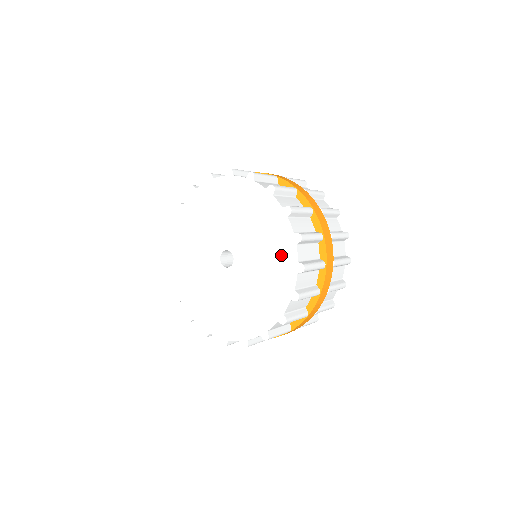
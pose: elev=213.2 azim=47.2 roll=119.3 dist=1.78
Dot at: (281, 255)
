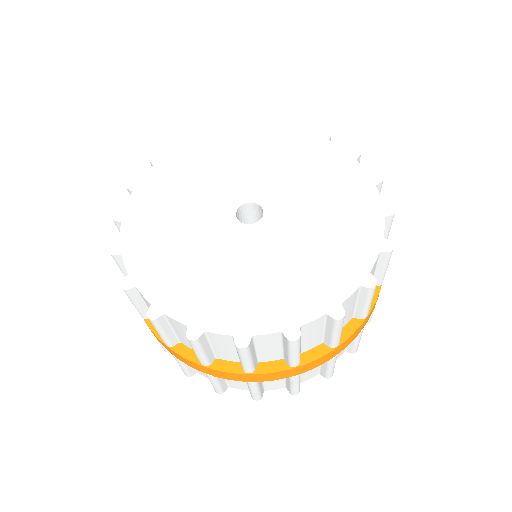
Dot at: (355, 225)
